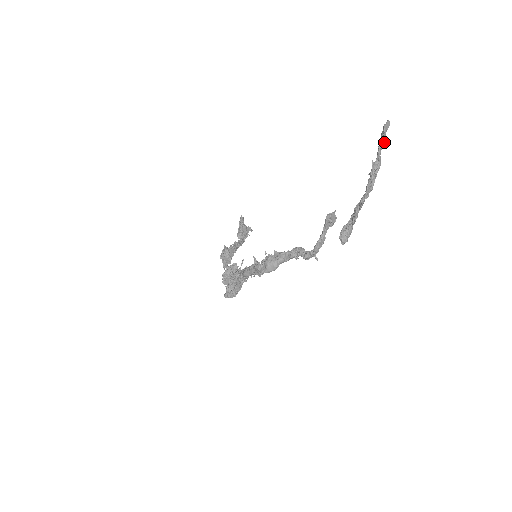
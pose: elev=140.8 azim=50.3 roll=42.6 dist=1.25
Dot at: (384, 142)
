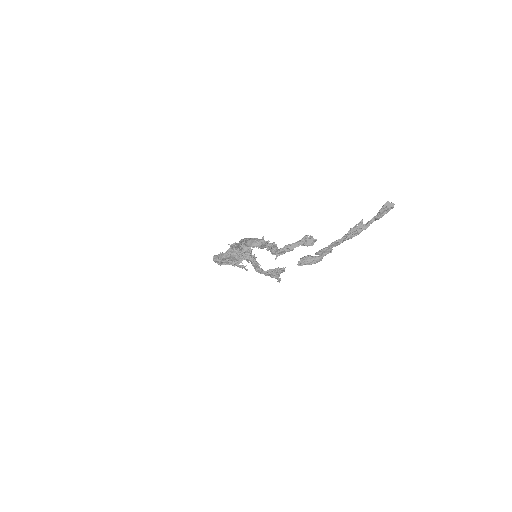
Dot at: (379, 214)
